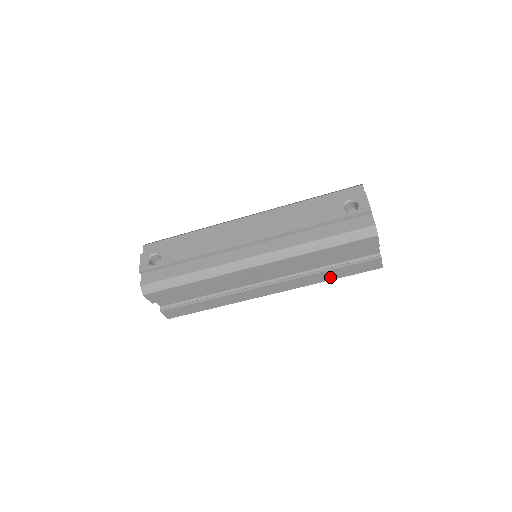
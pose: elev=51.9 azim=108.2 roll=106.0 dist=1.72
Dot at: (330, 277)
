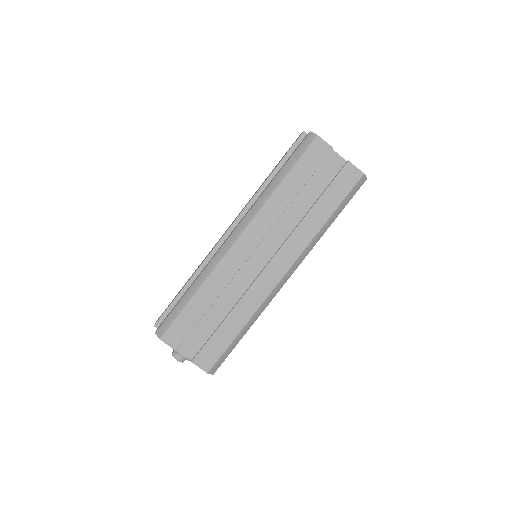
Dot at: (323, 216)
